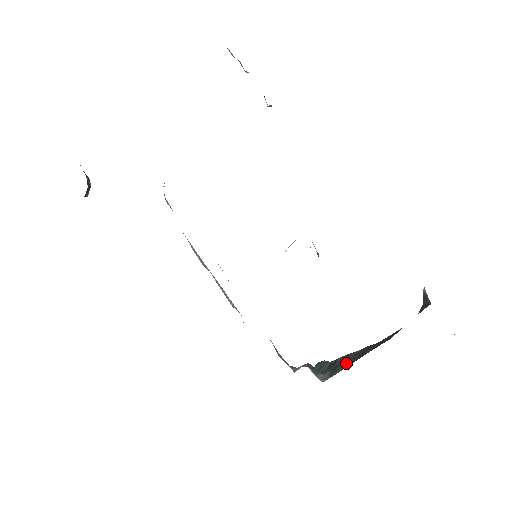
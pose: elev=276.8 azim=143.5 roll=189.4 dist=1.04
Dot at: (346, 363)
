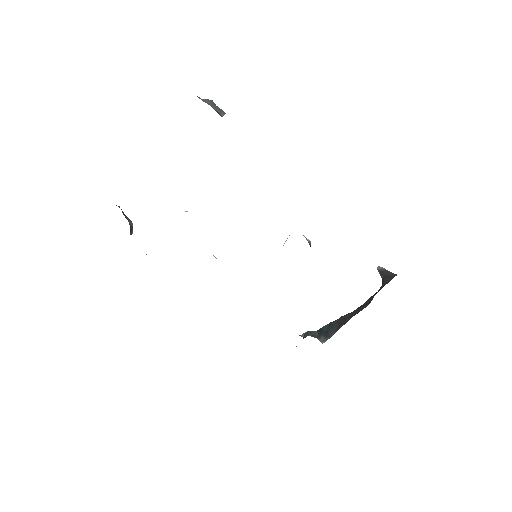
Dot at: (334, 329)
